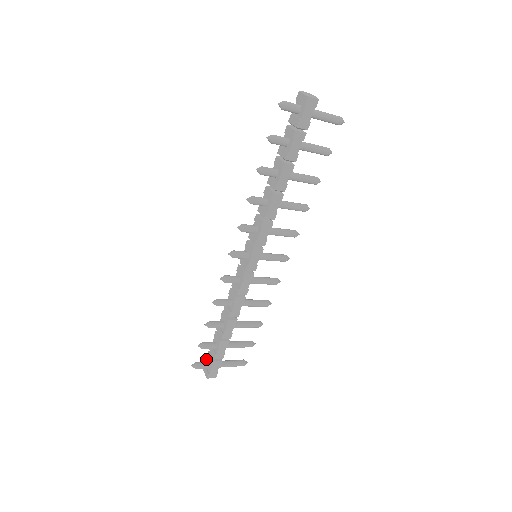
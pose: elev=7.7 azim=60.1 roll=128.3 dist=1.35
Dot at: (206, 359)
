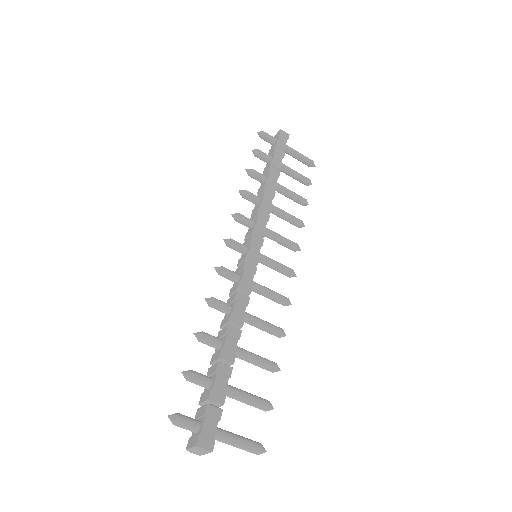
Dot at: occluded
